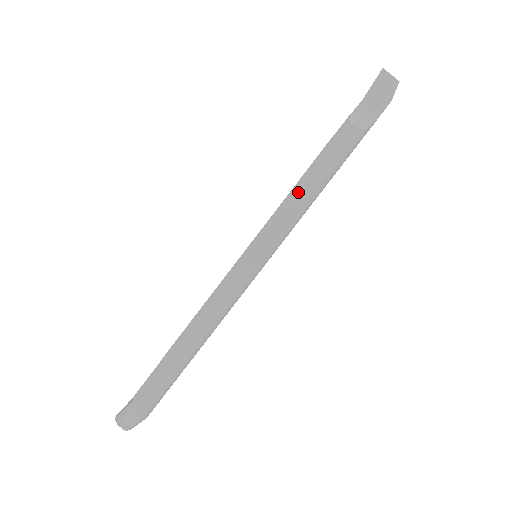
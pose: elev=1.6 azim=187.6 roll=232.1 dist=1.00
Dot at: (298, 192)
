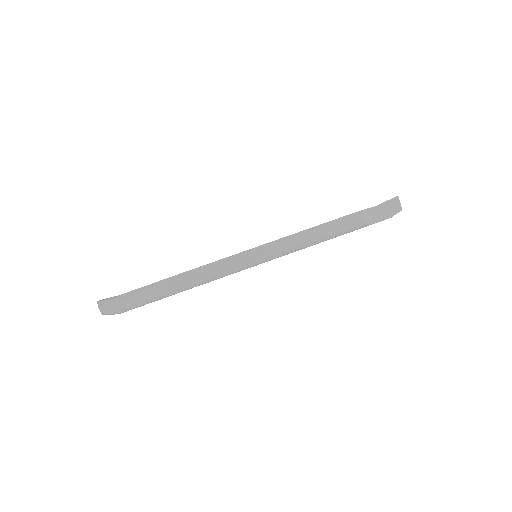
Dot at: (307, 234)
